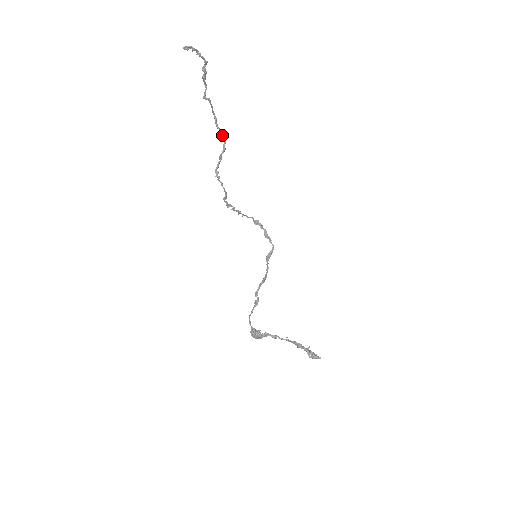
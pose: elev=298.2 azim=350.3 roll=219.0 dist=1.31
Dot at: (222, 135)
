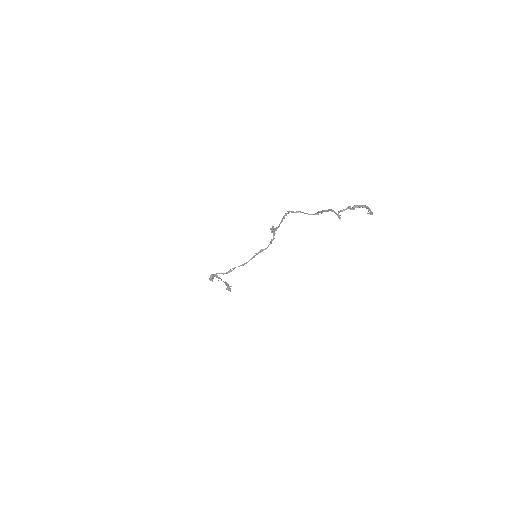
Dot at: (319, 212)
